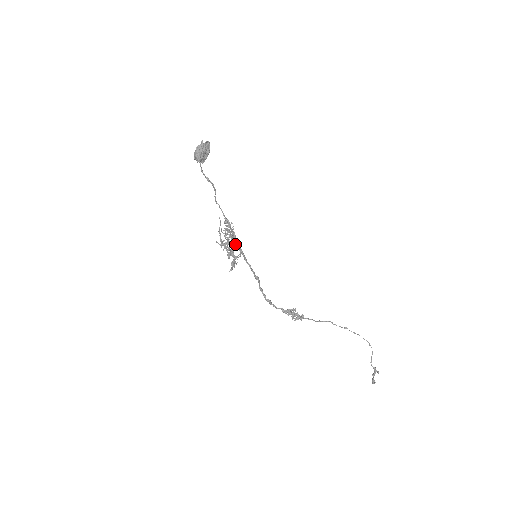
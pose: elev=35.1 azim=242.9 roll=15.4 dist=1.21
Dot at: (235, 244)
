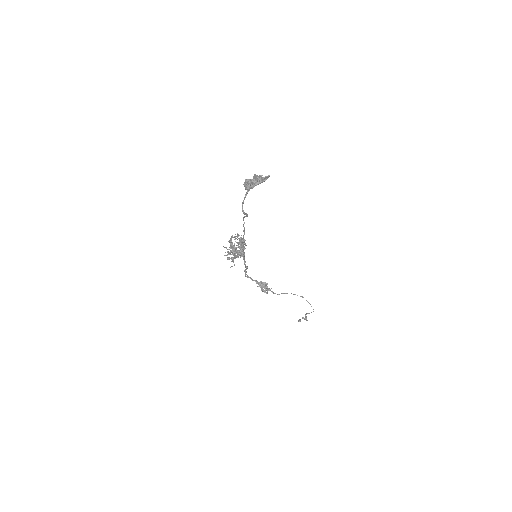
Dot at: (240, 254)
